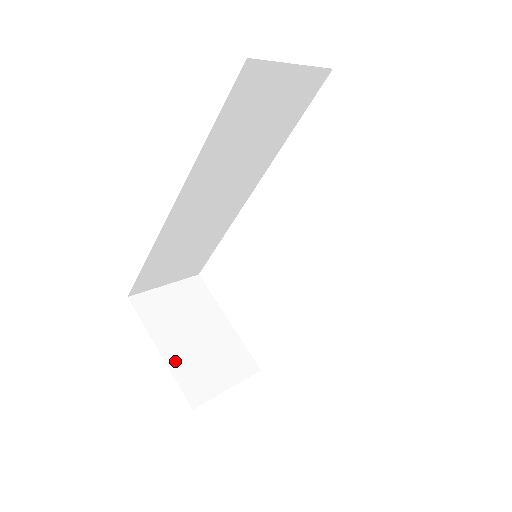
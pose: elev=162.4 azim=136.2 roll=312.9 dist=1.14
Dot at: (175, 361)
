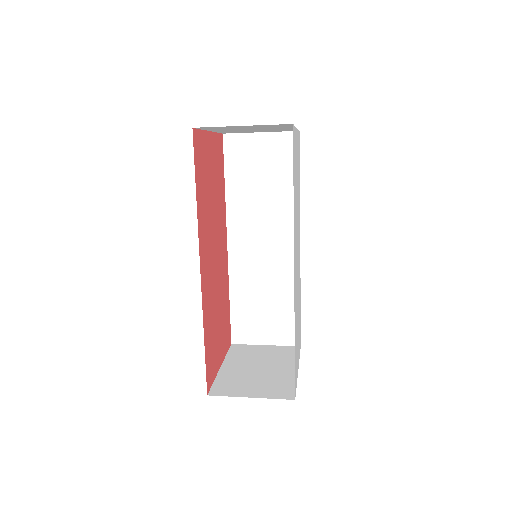
Dot at: (226, 373)
